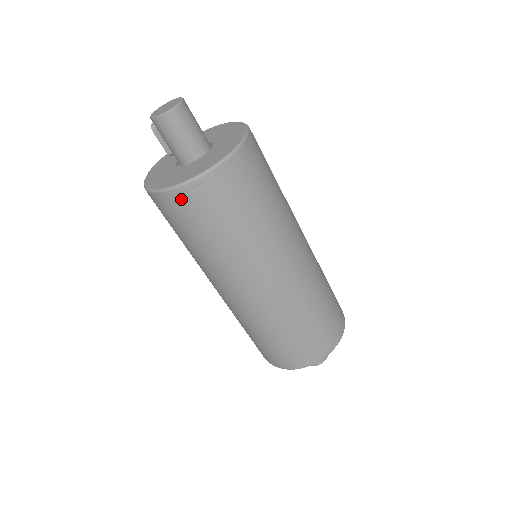
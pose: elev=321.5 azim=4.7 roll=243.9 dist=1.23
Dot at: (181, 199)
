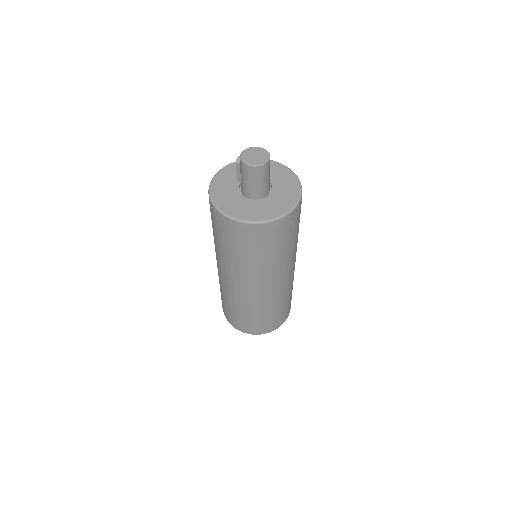
Dot at: (231, 225)
